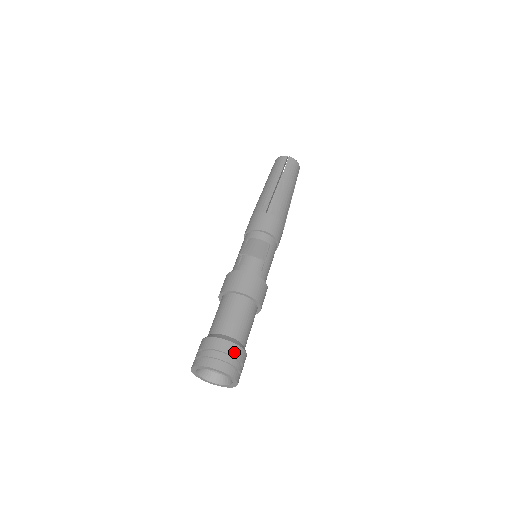
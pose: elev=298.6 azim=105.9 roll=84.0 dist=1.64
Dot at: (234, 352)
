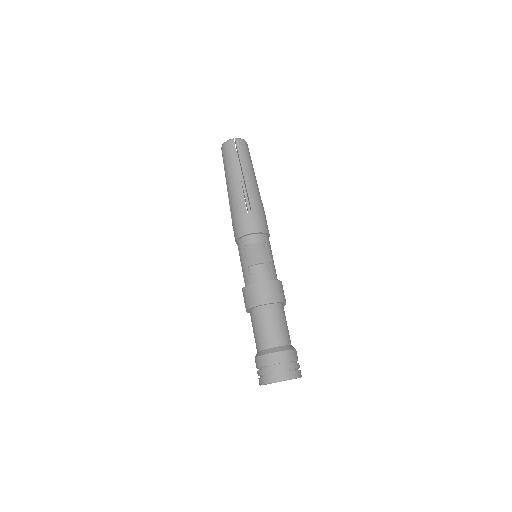
Dot at: (290, 357)
